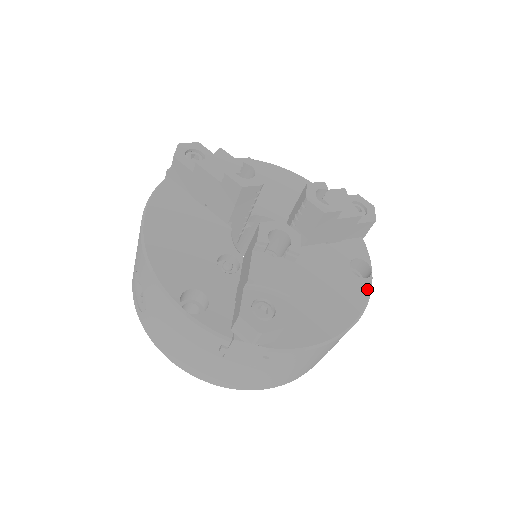
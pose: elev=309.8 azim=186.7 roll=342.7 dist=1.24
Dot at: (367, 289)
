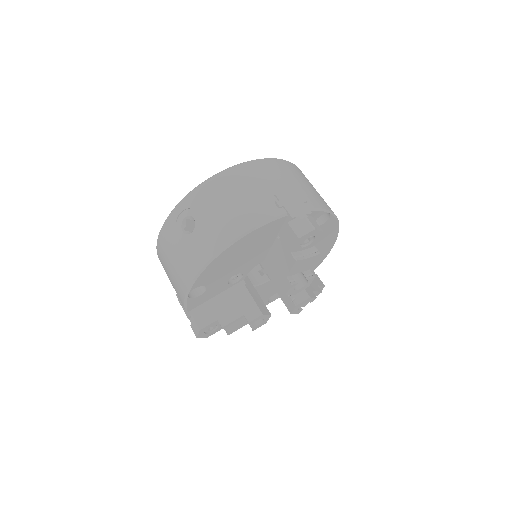
Dot at: occluded
